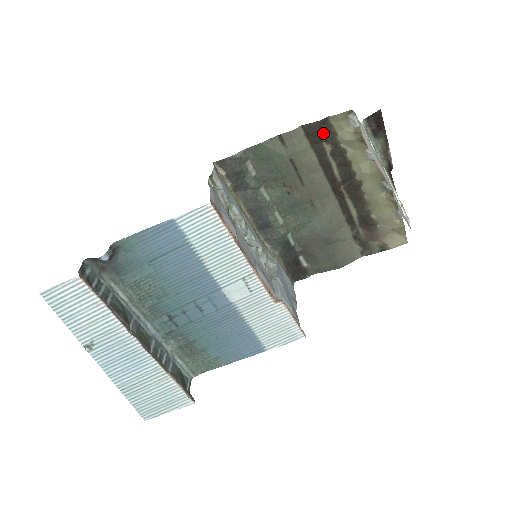
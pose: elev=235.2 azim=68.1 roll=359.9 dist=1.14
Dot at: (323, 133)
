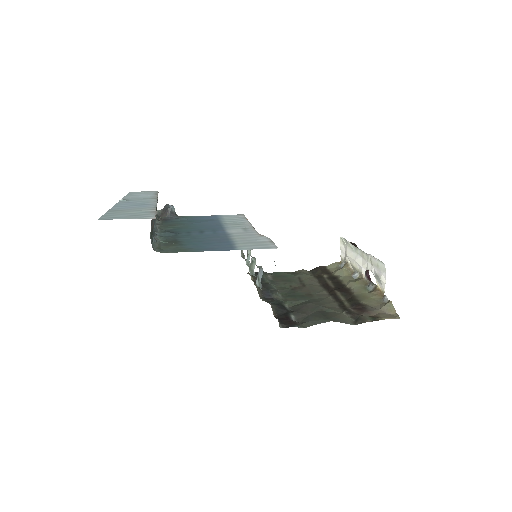
Dot at: (322, 271)
